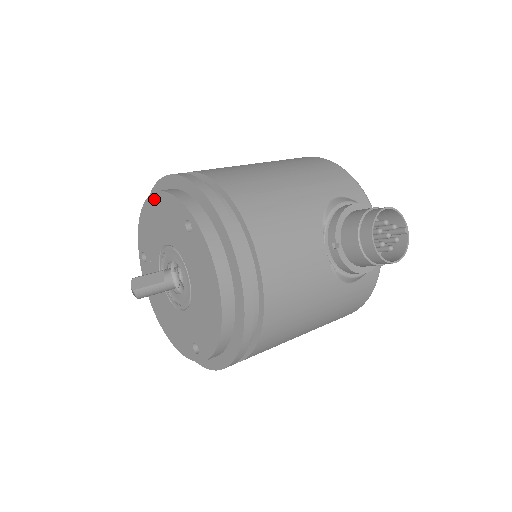
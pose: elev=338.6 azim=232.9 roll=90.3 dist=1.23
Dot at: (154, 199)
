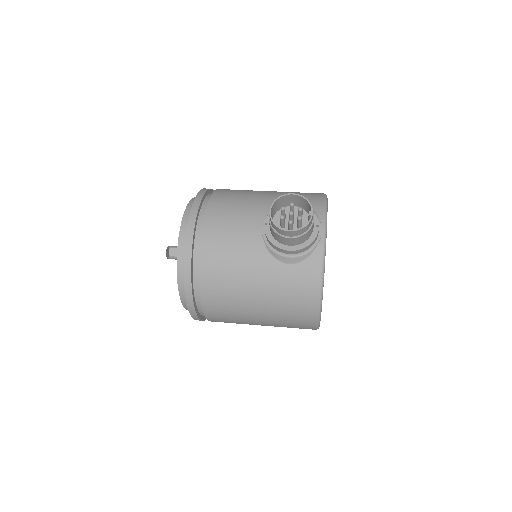
Dot at: occluded
